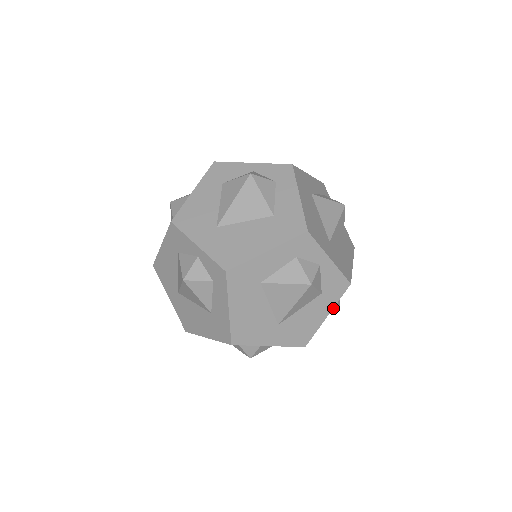
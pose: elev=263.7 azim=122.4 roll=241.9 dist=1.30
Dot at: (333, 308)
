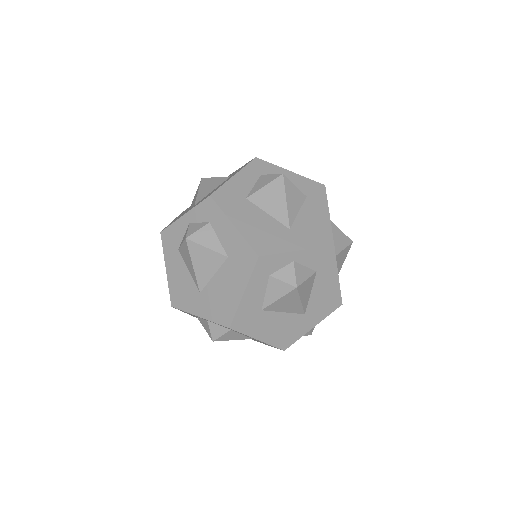
Dot at: occluded
